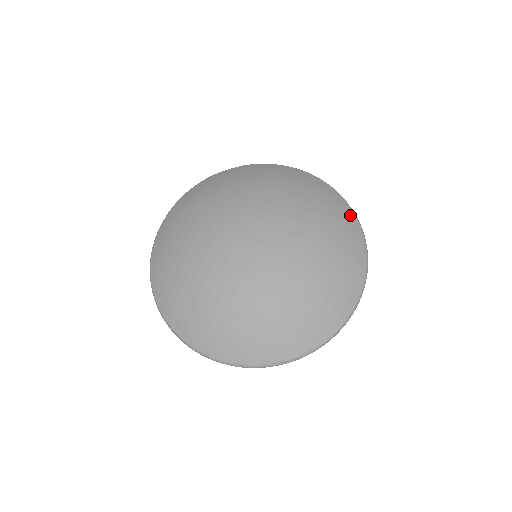
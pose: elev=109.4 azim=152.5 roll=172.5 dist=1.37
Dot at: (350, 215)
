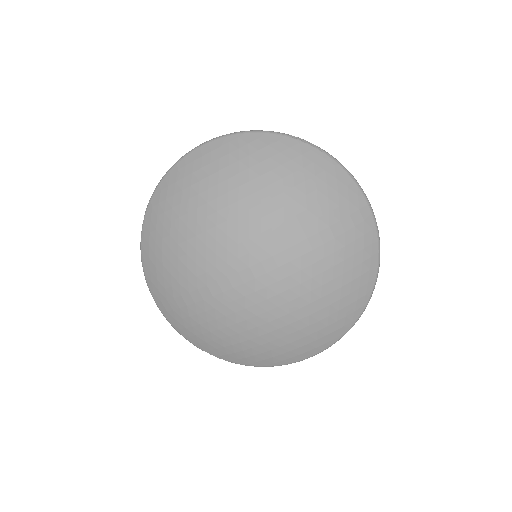
Dot at: (367, 289)
